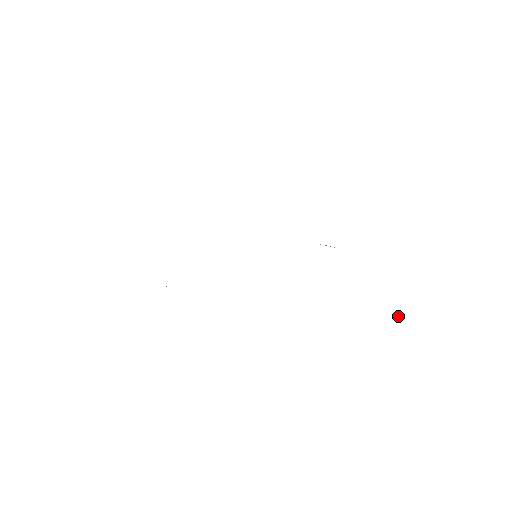
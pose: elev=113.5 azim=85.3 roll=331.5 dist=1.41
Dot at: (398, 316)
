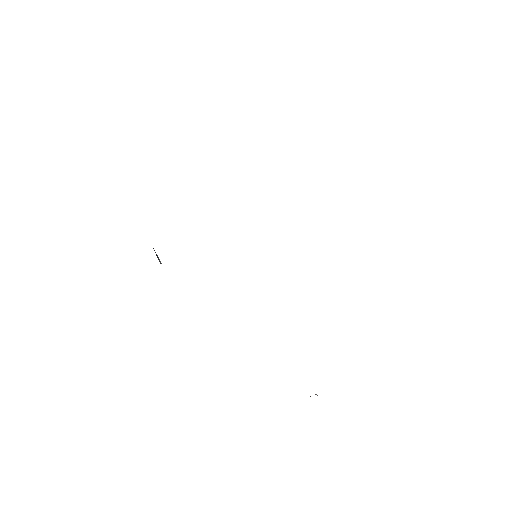
Dot at: occluded
